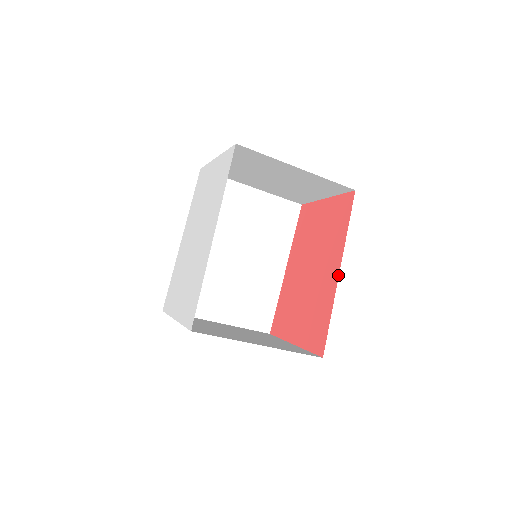
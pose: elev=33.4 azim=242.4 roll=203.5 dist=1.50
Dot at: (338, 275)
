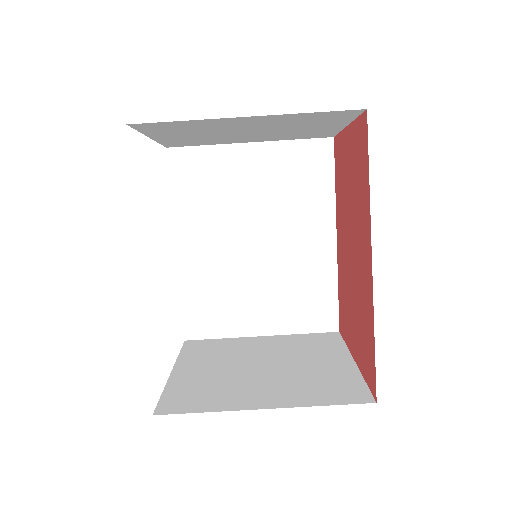
Dot at: (371, 267)
